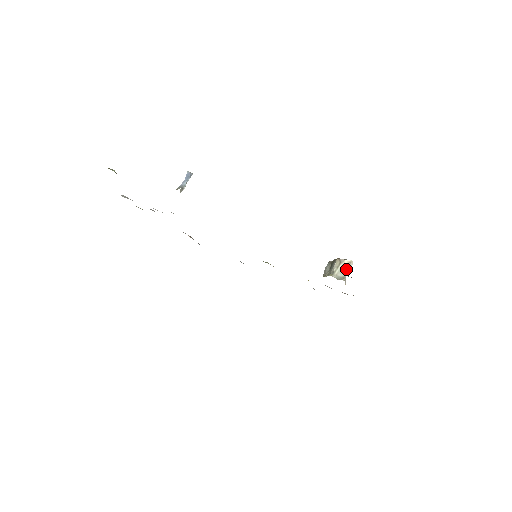
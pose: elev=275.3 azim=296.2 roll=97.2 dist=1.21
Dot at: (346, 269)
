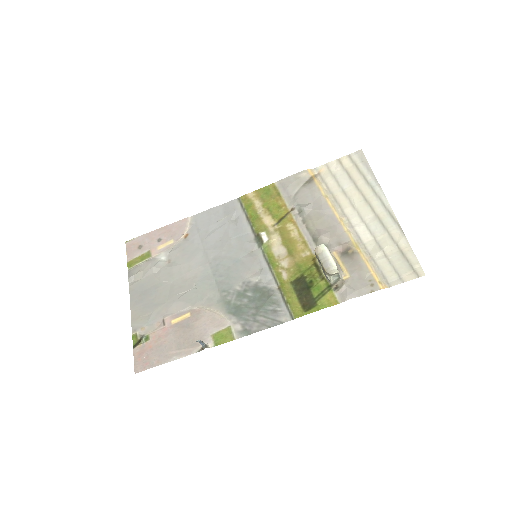
Dot at: (337, 275)
